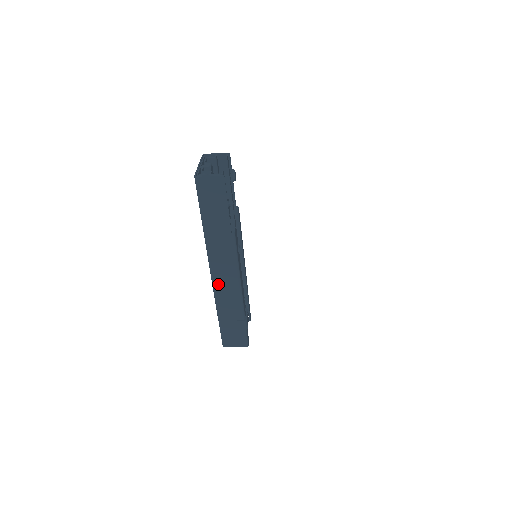
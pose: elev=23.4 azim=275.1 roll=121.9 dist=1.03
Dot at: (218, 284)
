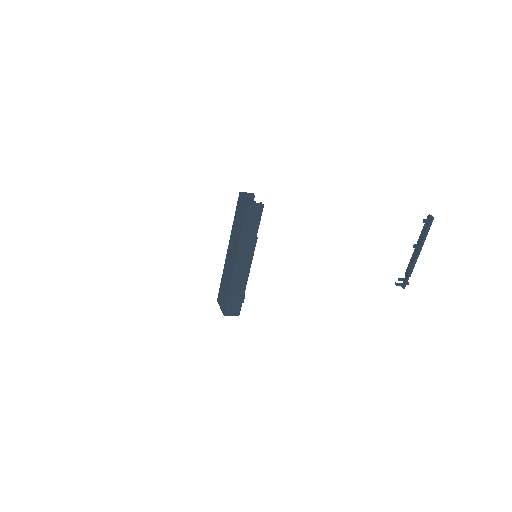
Dot at: (237, 270)
